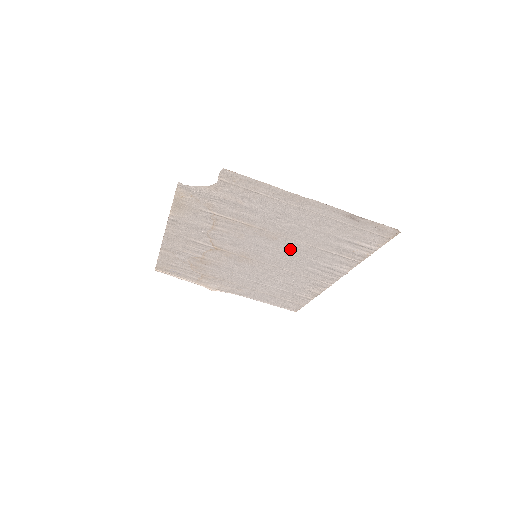
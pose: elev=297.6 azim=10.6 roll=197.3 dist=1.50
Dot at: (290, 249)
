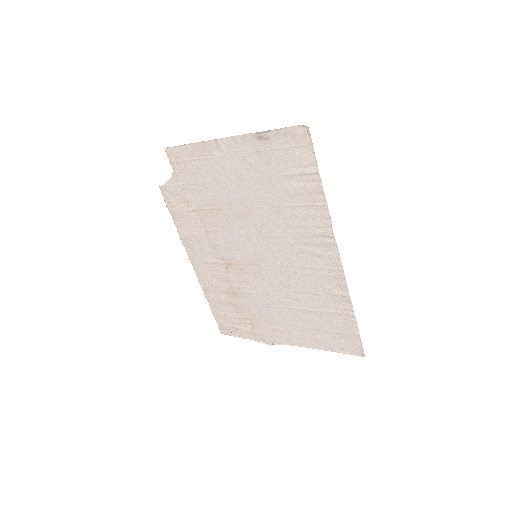
Dot at: (267, 225)
